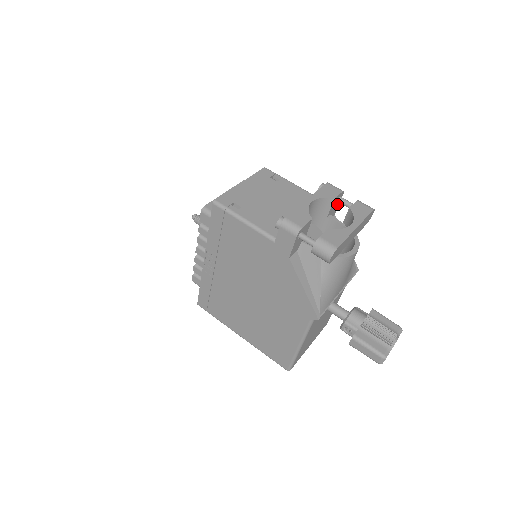
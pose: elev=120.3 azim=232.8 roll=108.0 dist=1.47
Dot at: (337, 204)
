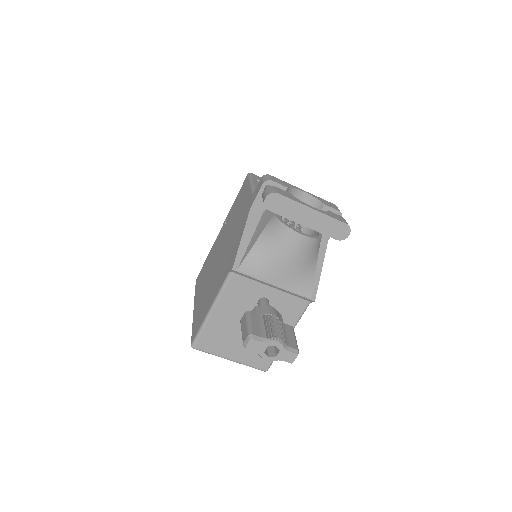
Dot at: occluded
